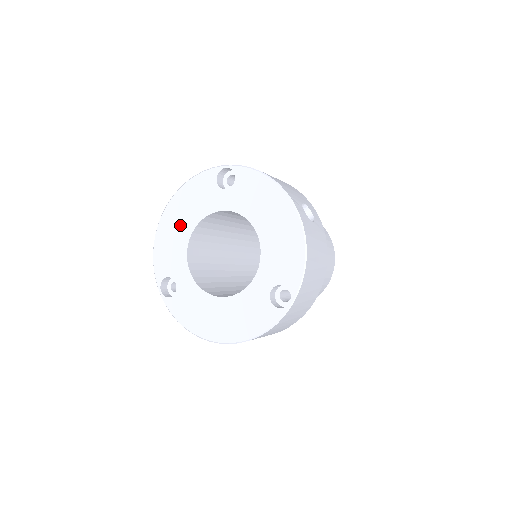
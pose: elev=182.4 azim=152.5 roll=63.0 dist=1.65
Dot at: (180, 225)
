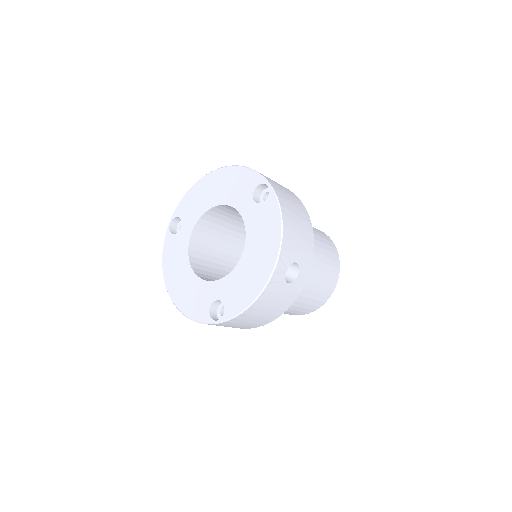
Dot at: (213, 192)
